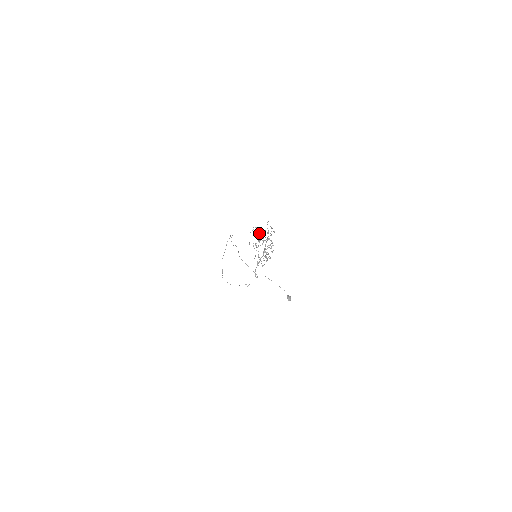
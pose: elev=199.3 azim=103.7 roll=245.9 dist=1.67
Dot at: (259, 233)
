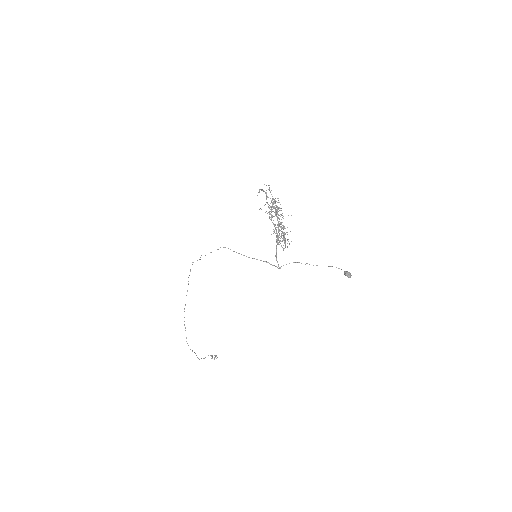
Dot at: occluded
